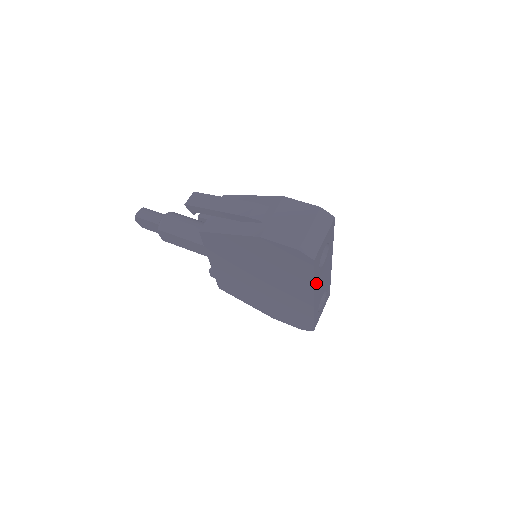
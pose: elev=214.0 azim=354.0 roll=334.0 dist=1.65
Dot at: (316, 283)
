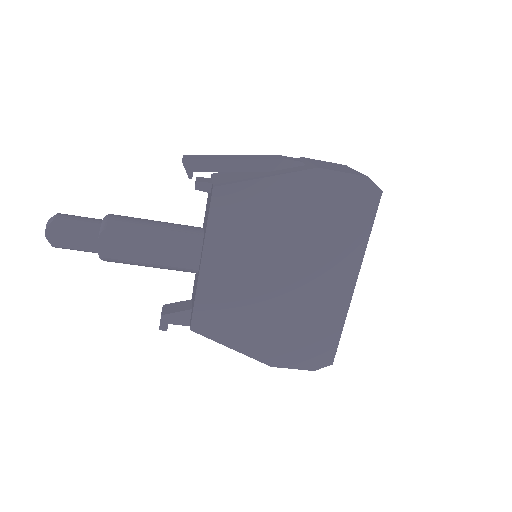
Dot at: occluded
